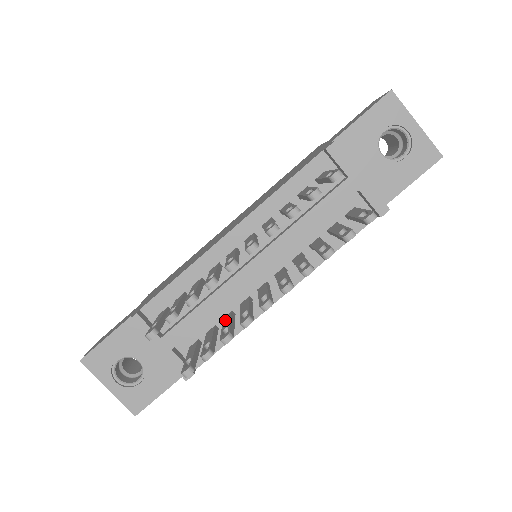
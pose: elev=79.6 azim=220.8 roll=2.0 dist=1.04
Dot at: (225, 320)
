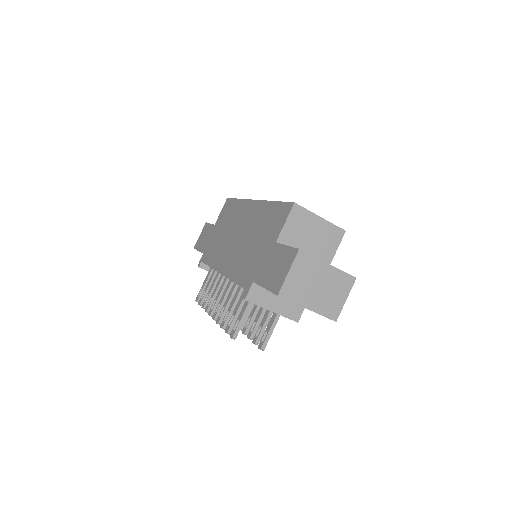
Dot at: occluded
